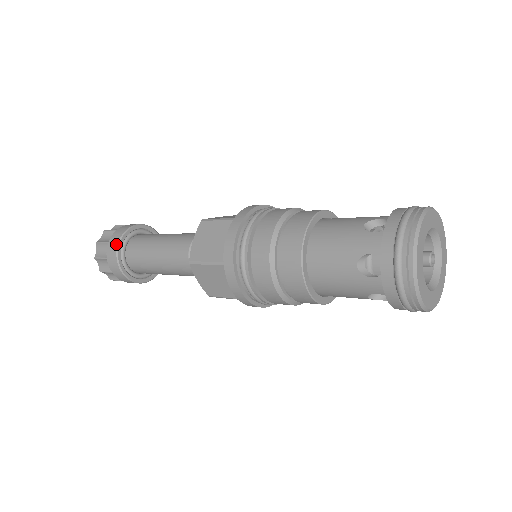
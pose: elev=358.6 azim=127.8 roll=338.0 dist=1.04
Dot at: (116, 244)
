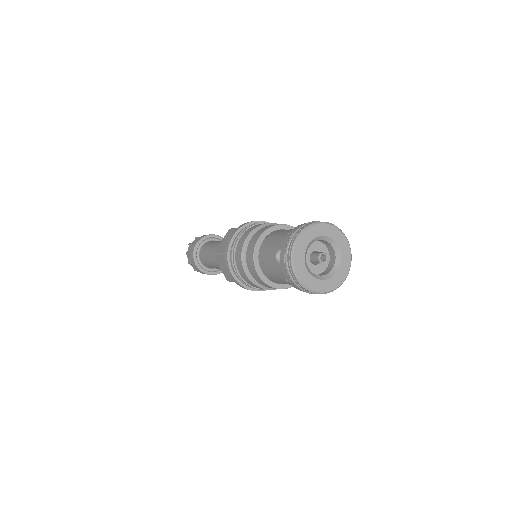
Dot at: (195, 244)
